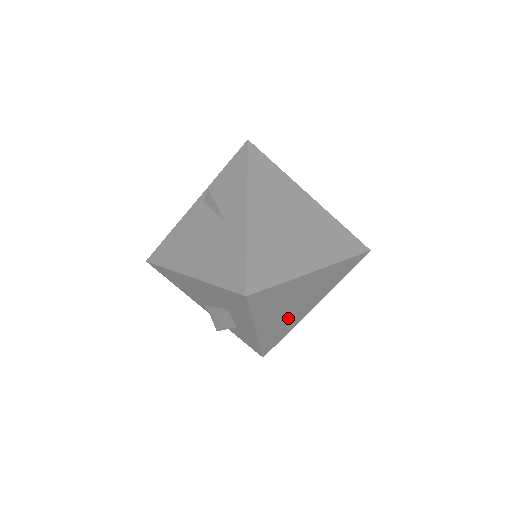
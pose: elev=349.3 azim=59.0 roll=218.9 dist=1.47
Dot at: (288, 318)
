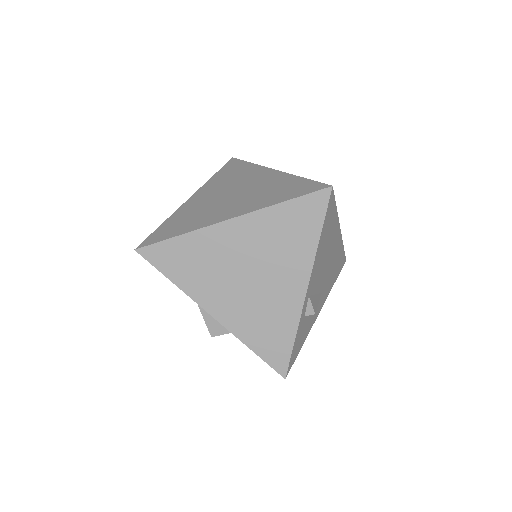
Dot at: (262, 302)
